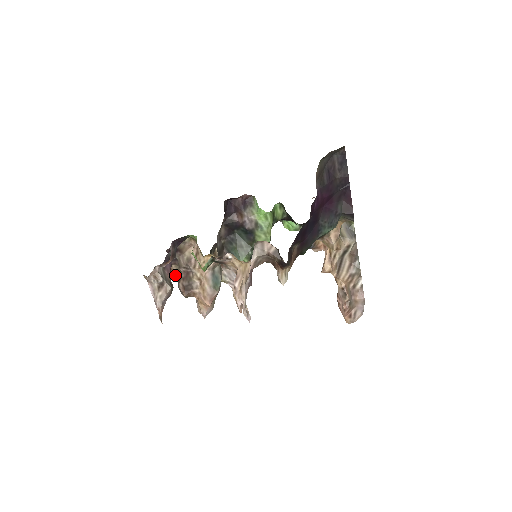
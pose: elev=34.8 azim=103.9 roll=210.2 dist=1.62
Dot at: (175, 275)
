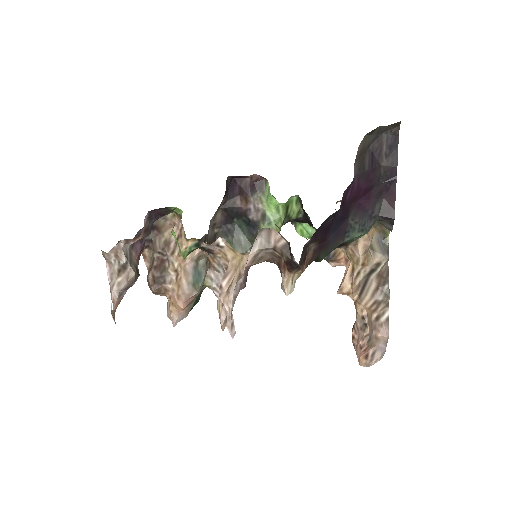
Dot at: (146, 263)
